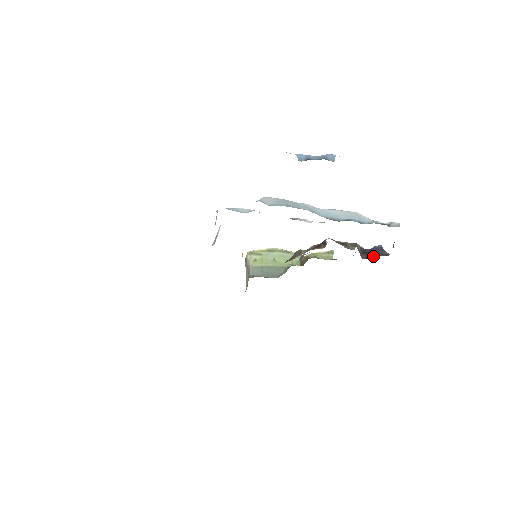
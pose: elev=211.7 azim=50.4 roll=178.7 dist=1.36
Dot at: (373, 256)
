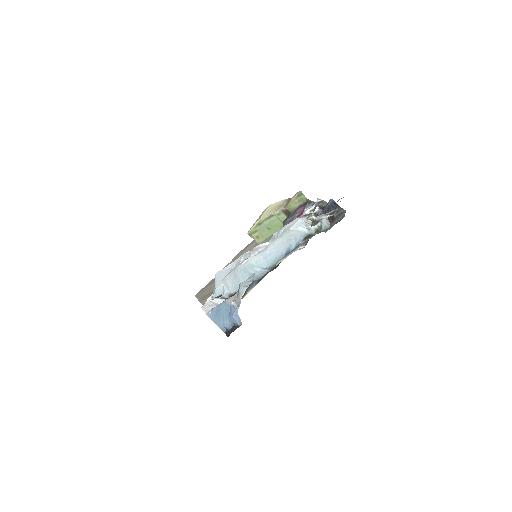
Dot at: (332, 220)
